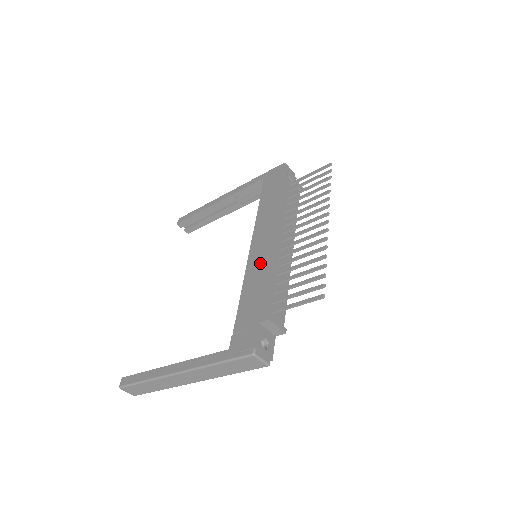
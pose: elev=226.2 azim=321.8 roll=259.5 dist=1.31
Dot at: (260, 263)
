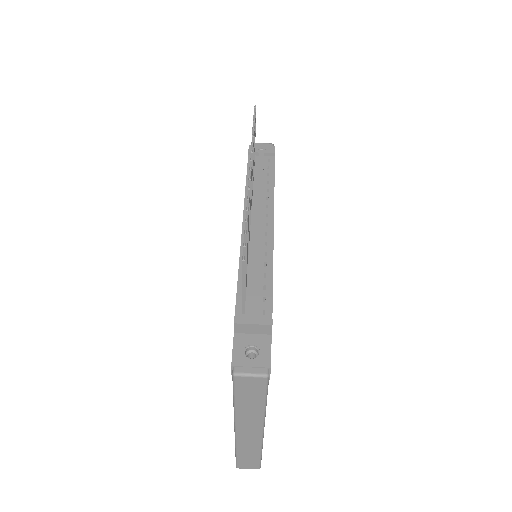
Dot at: occluded
